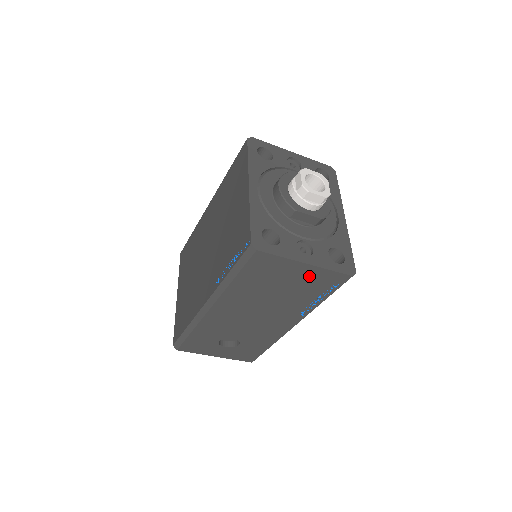
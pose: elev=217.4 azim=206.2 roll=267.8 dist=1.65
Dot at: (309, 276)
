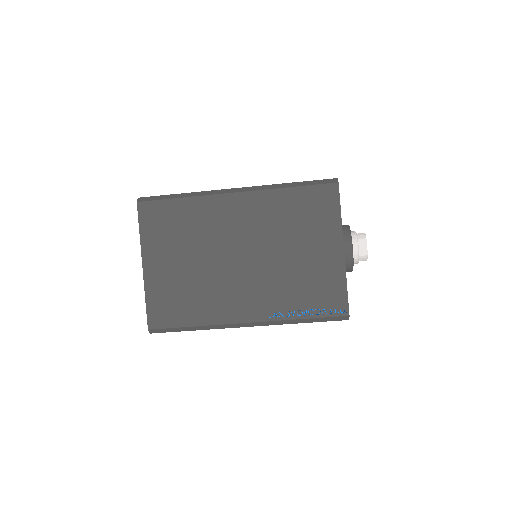
Dot at: occluded
